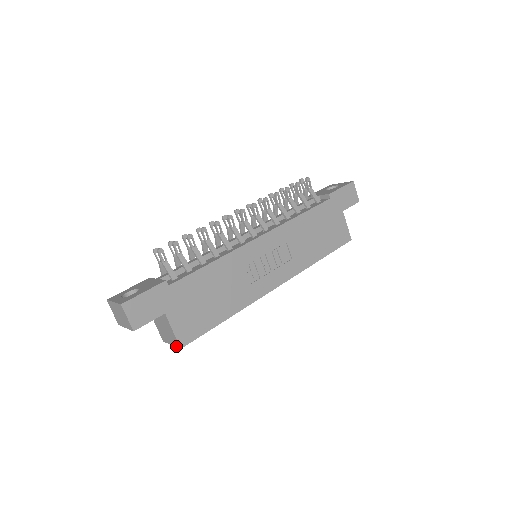
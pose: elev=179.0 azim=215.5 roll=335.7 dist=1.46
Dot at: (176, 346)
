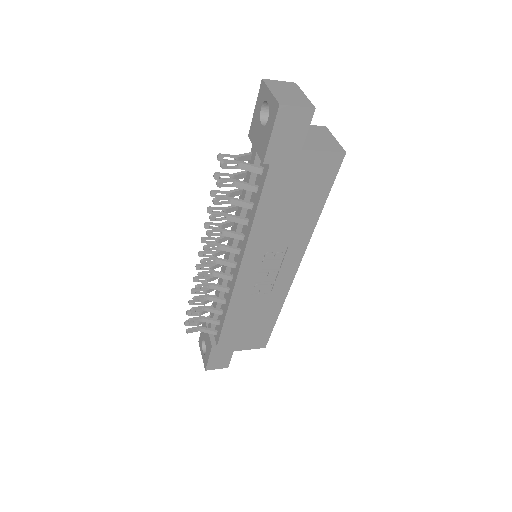
Dot at: occluded
